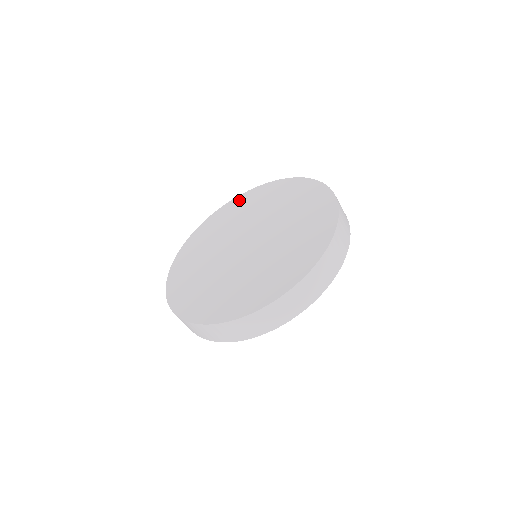
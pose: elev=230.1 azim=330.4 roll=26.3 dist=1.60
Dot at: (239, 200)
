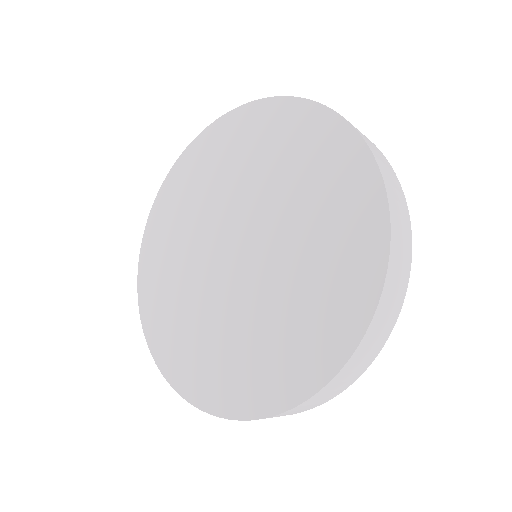
Dot at: (241, 120)
